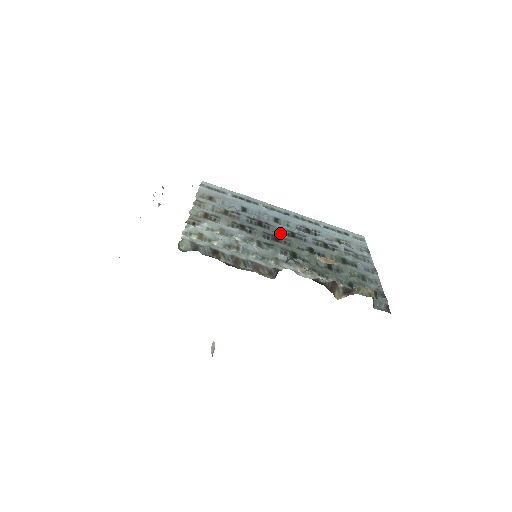
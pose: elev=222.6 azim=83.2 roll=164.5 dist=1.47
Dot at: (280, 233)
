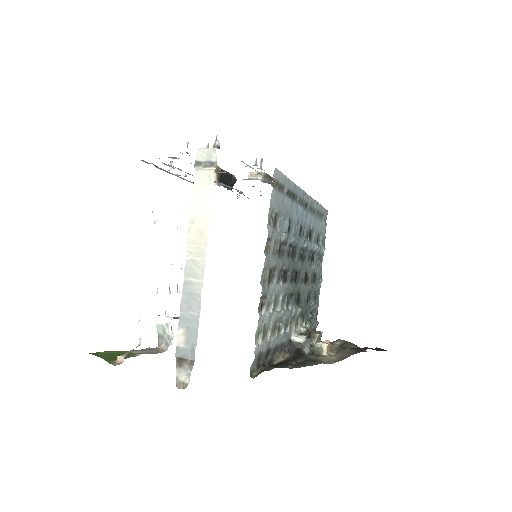
Dot at: (298, 260)
